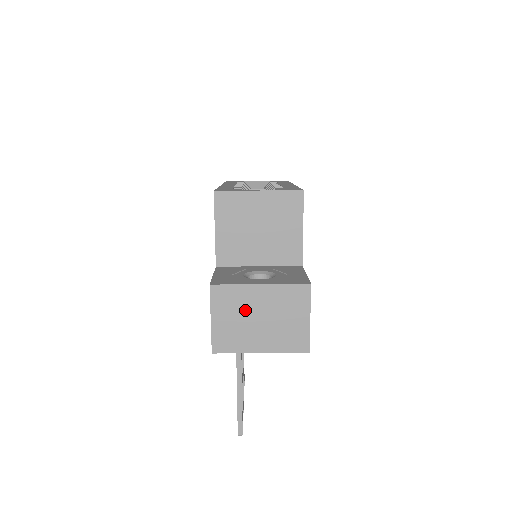
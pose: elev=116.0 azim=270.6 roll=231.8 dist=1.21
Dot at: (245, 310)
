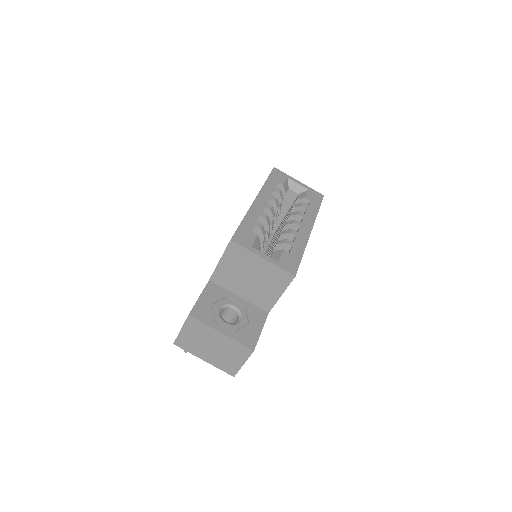
Dot at: (205, 338)
